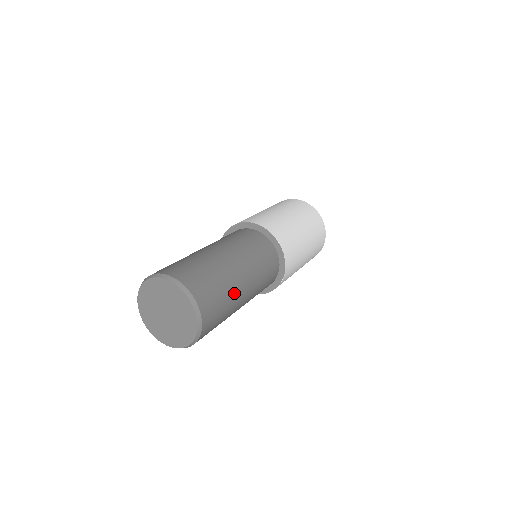
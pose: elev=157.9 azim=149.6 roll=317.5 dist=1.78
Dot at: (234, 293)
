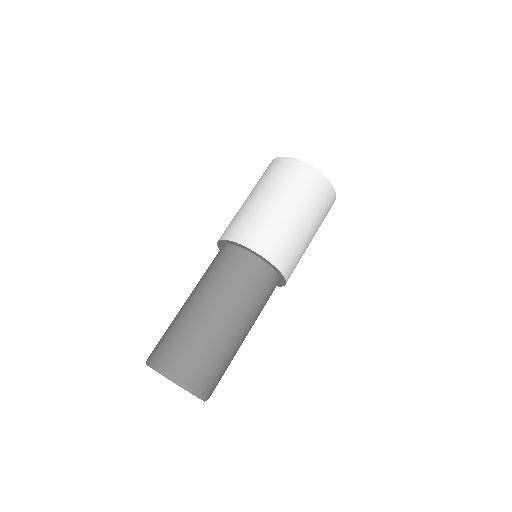
Dot at: (230, 348)
